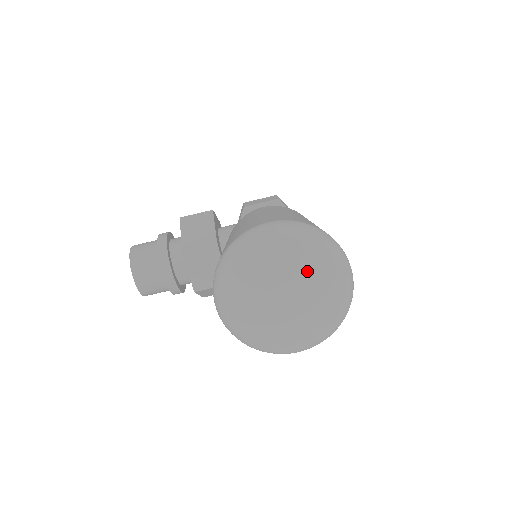
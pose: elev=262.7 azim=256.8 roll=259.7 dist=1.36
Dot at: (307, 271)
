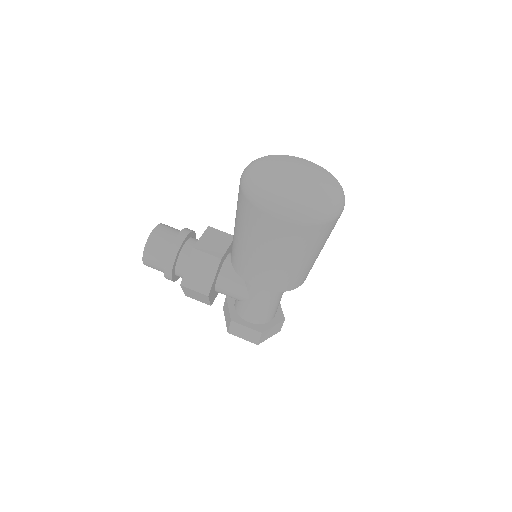
Dot at: (320, 173)
